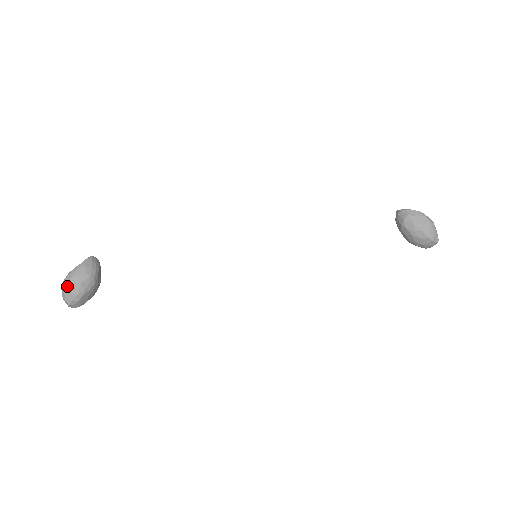
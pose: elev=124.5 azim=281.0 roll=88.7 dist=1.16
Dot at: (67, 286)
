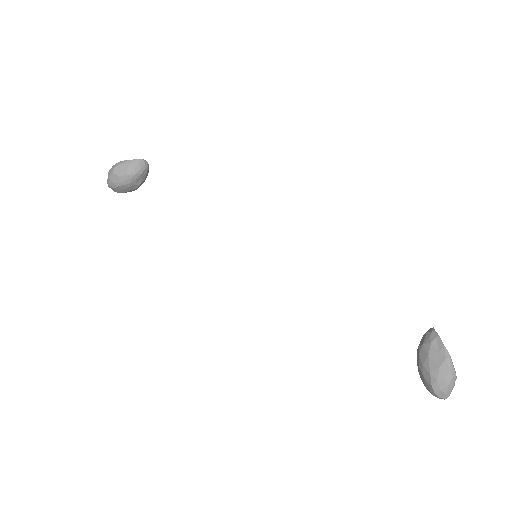
Dot at: (111, 171)
